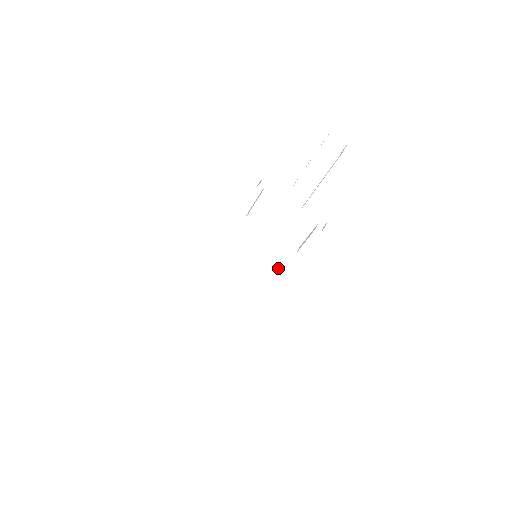
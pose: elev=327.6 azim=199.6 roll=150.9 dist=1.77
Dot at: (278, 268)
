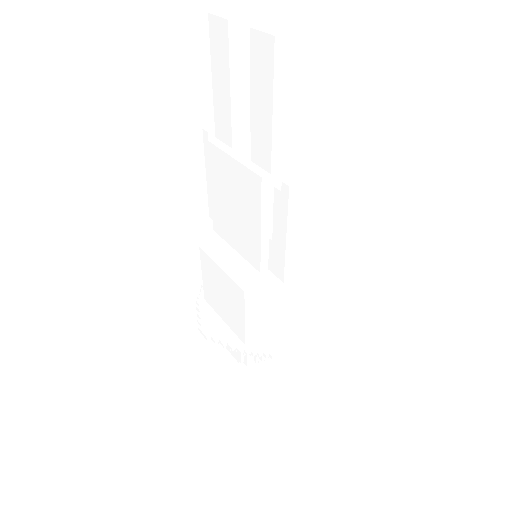
Dot at: (258, 267)
